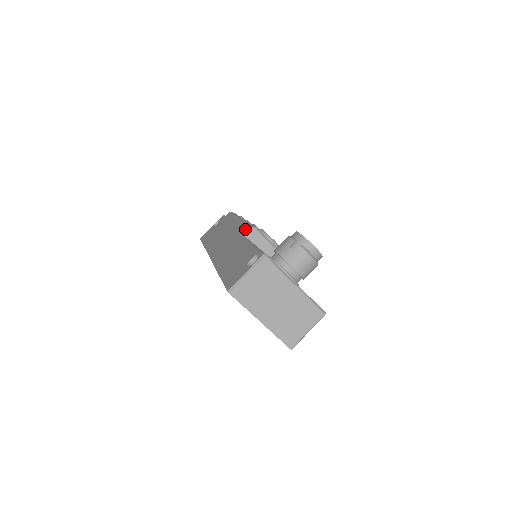
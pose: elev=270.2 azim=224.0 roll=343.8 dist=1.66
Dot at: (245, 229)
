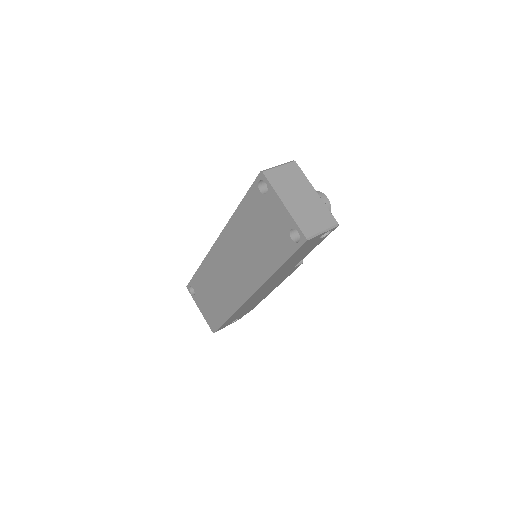
Dot at: occluded
